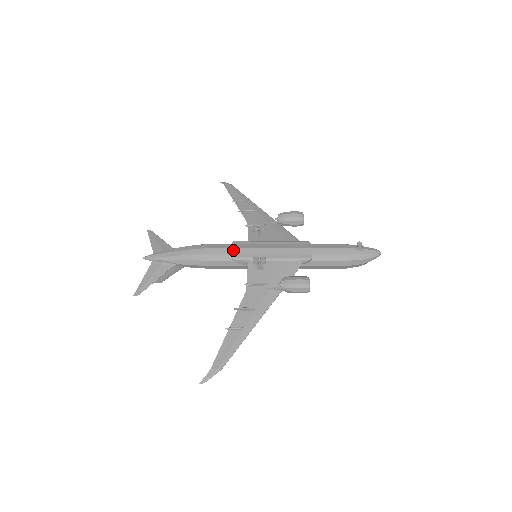
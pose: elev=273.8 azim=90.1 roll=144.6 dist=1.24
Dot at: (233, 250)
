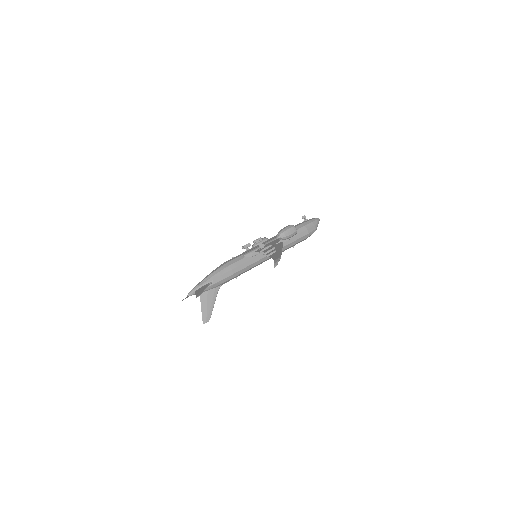
Dot at: (240, 255)
